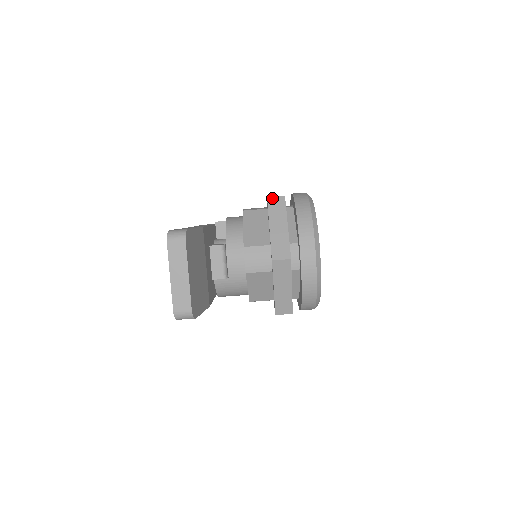
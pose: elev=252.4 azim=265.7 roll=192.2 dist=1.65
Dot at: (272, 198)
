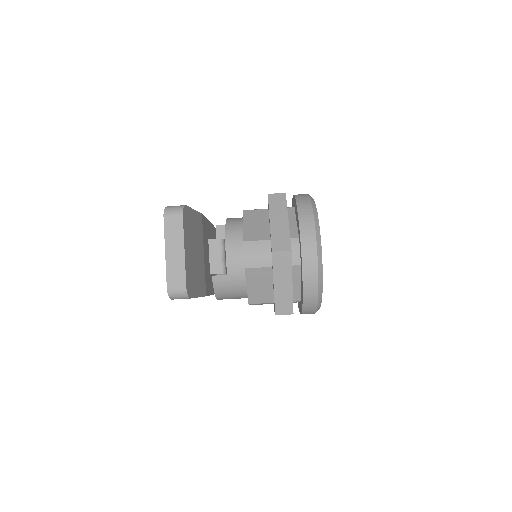
Dot at: (273, 195)
